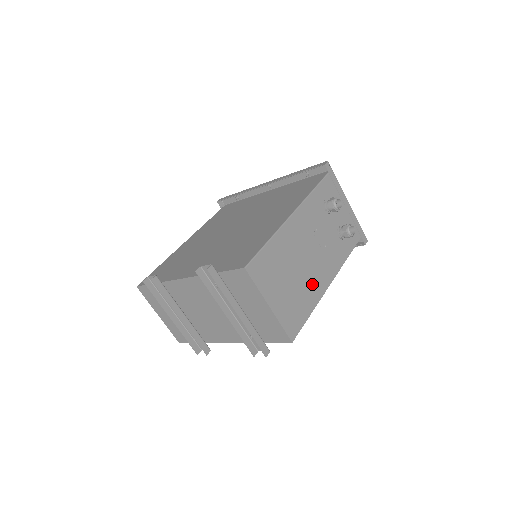
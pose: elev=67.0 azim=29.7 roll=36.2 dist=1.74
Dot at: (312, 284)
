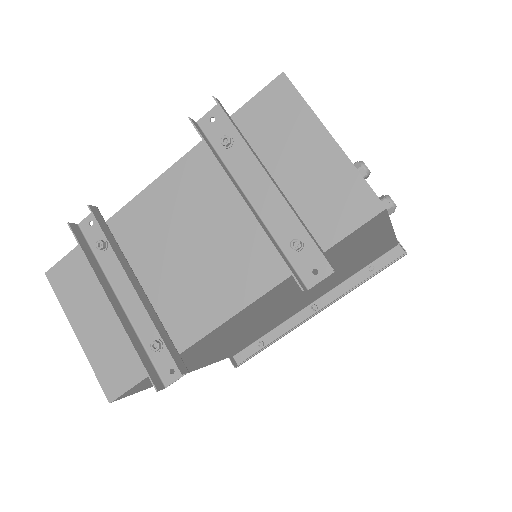
Dot at: occluded
